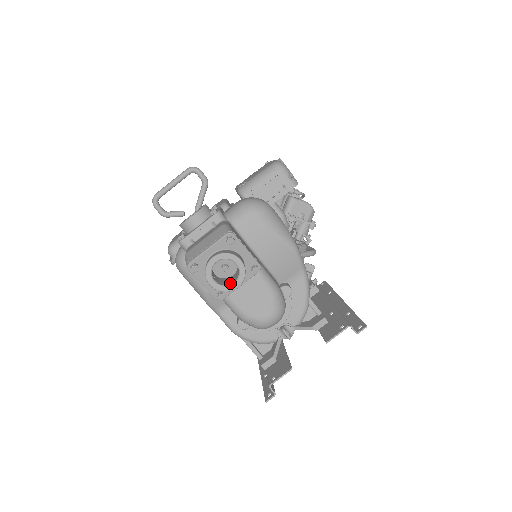
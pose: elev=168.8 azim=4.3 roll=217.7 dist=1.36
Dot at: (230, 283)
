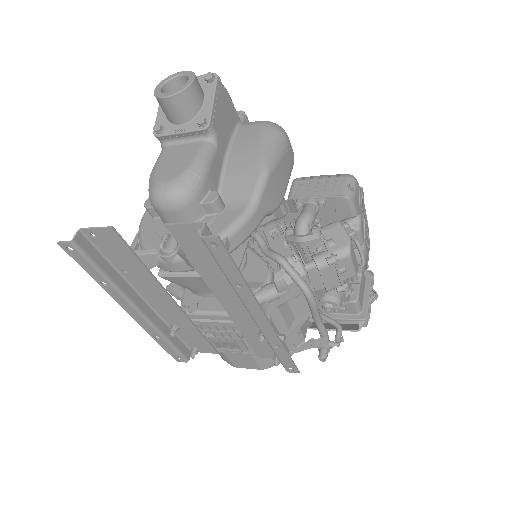
Dot at: (168, 97)
